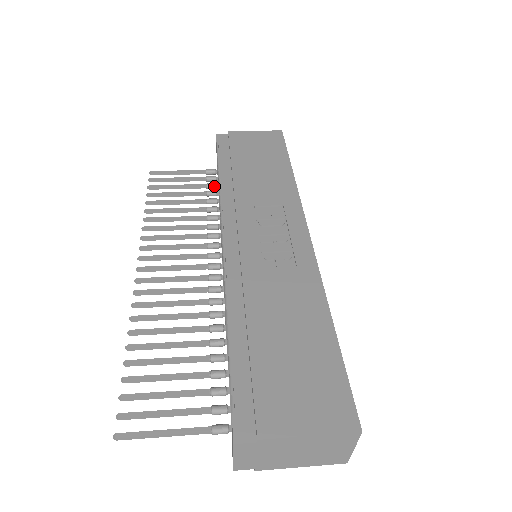
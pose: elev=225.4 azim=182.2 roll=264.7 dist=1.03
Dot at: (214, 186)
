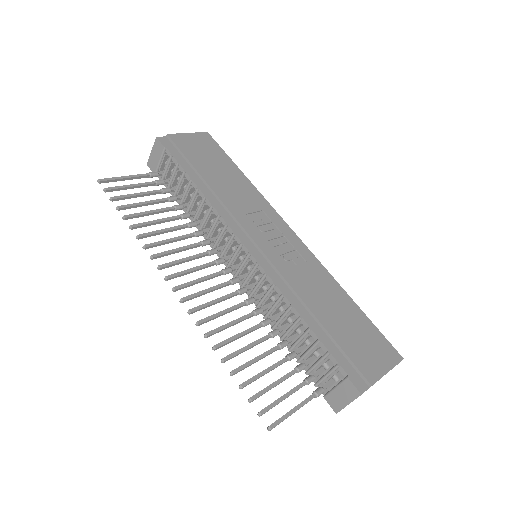
Dot at: (169, 191)
